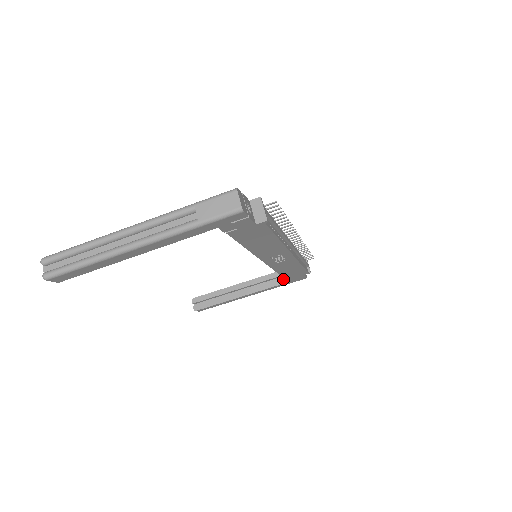
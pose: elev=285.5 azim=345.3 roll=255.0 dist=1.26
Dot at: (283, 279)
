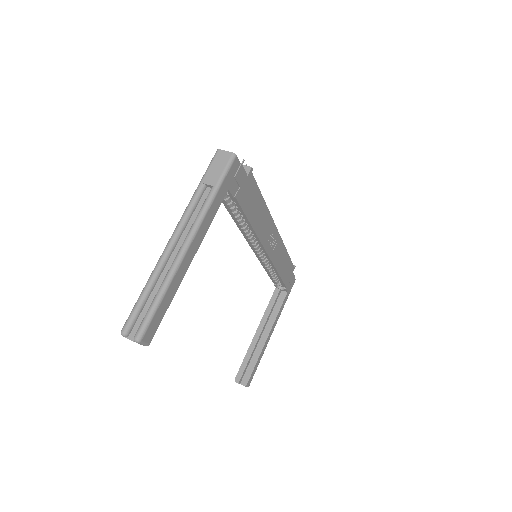
Dot at: (282, 294)
